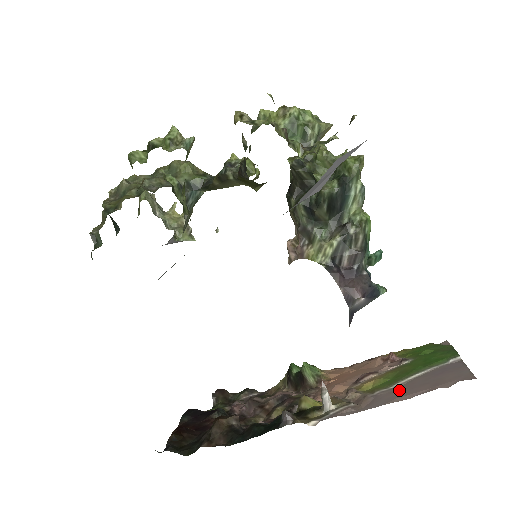
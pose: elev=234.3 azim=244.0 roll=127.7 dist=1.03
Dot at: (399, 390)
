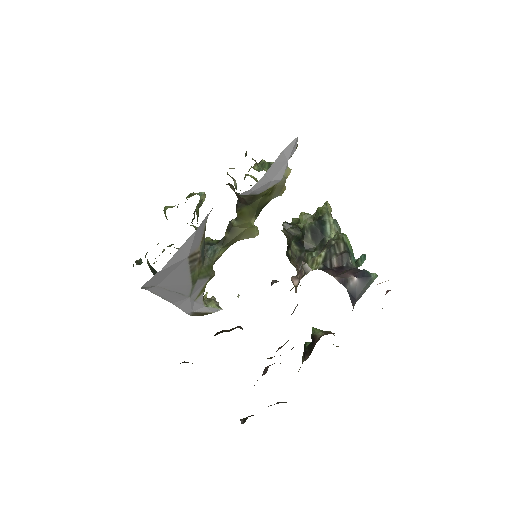
Dot at: occluded
